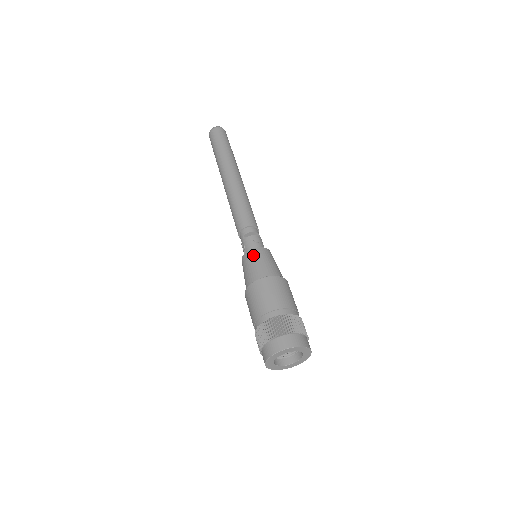
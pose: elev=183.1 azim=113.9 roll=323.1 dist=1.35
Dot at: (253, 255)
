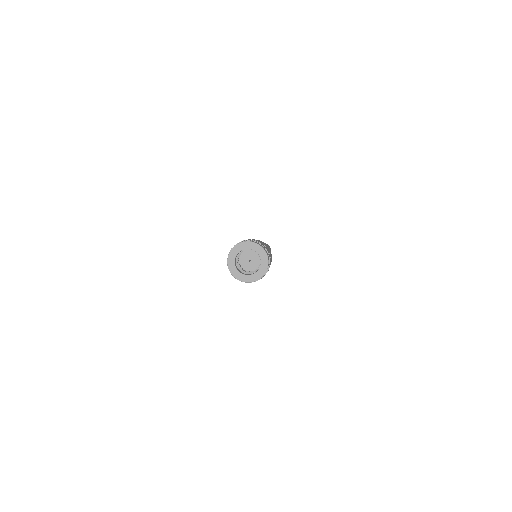
Dot at: occluded
